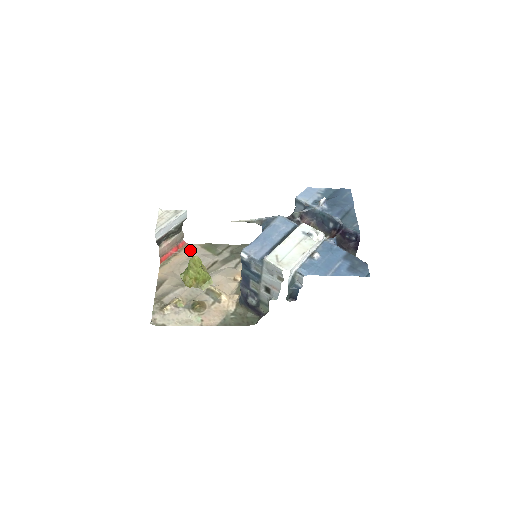
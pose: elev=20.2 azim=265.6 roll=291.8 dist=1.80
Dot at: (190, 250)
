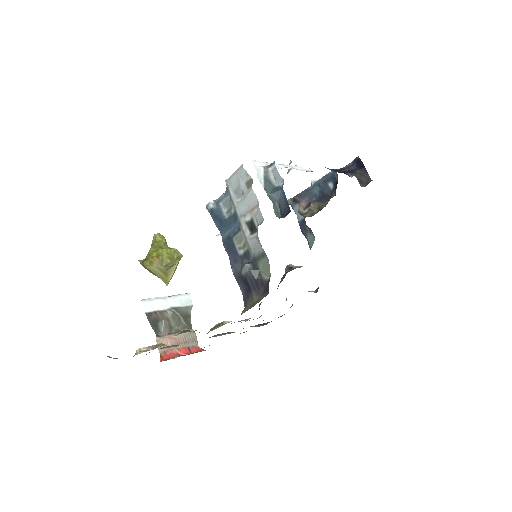
Dot at: occluded
